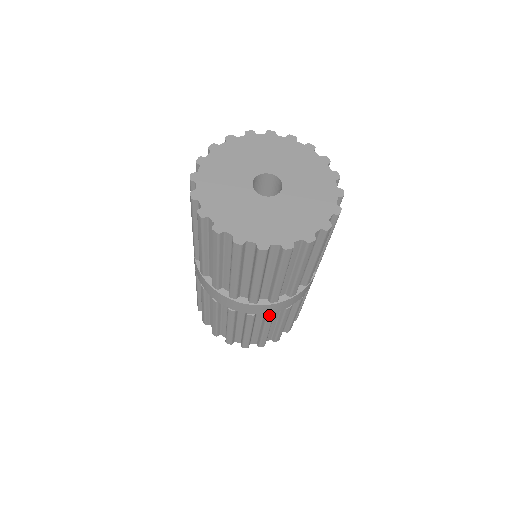
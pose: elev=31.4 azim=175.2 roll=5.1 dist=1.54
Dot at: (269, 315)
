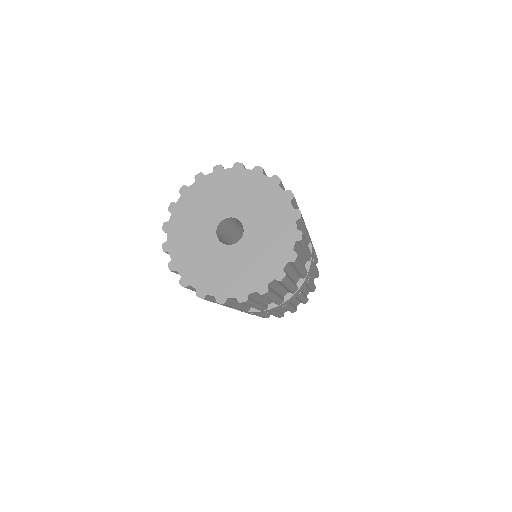
Dot at: (284, 306)
